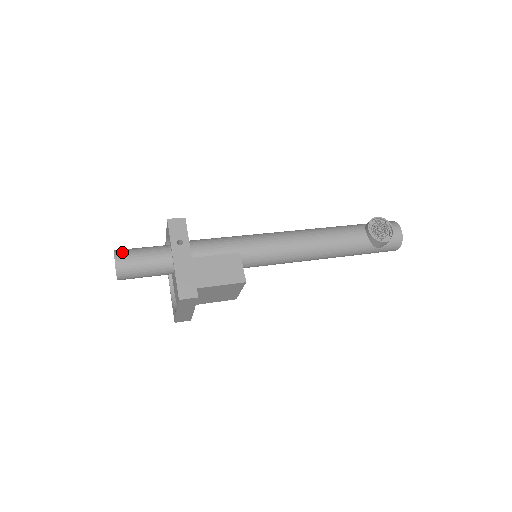
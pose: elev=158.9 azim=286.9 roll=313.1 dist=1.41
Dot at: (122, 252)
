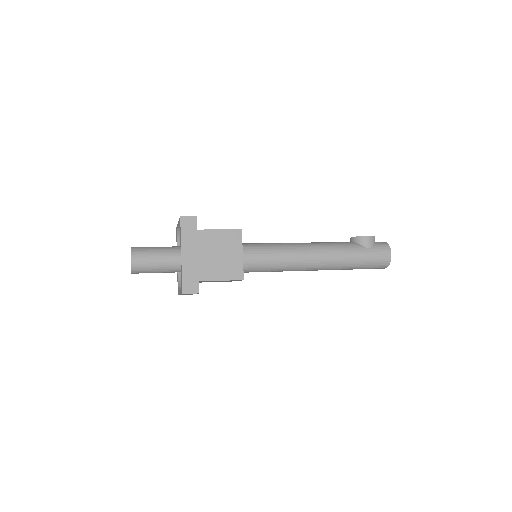
Dot at: occluded
